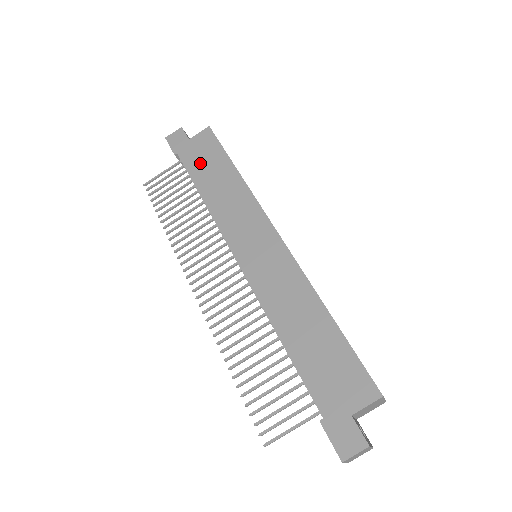
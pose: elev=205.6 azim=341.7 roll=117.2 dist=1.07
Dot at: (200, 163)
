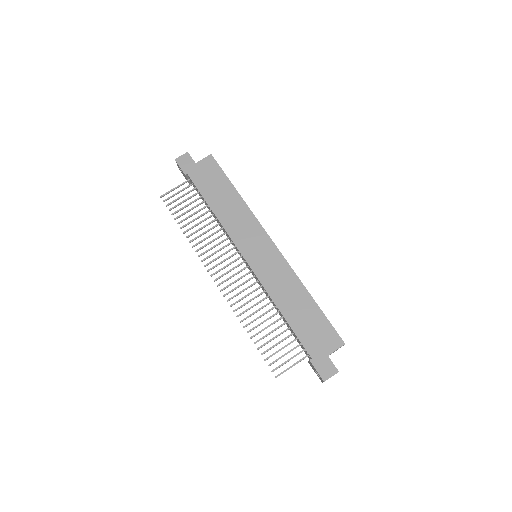
Dot at: (208, 184)
